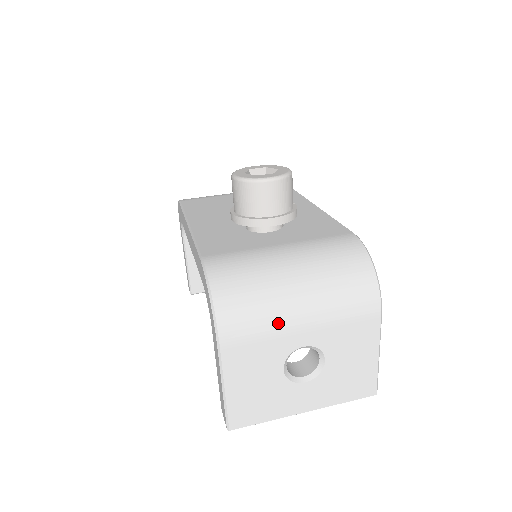
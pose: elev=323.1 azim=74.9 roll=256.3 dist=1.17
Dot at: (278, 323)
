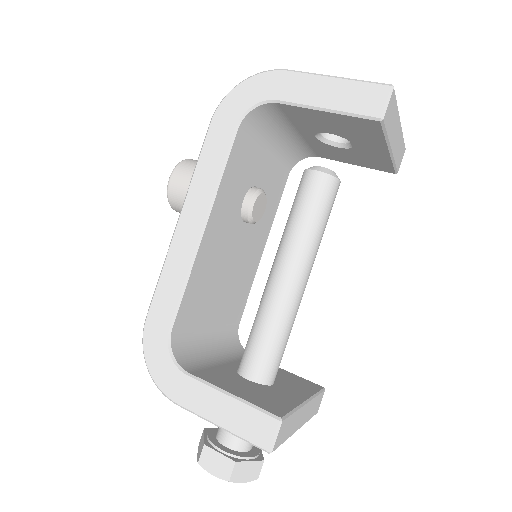
Dot at: occluded
